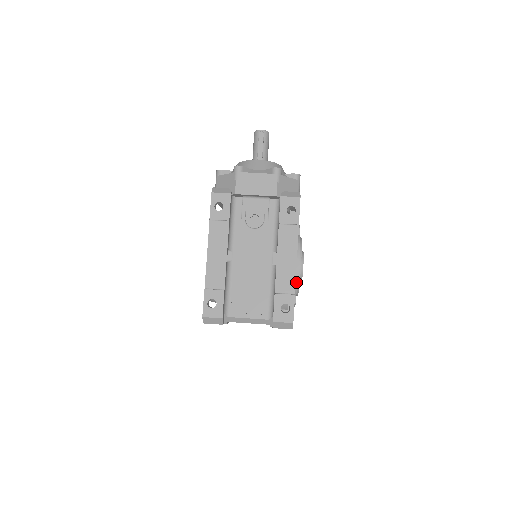
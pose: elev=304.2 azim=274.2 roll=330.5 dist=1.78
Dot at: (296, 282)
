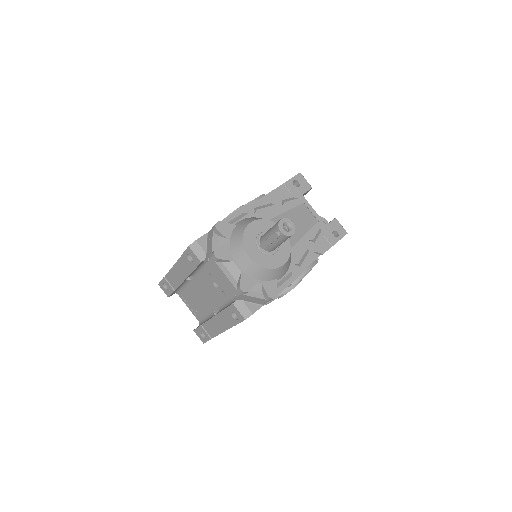
Dot at: occluded
